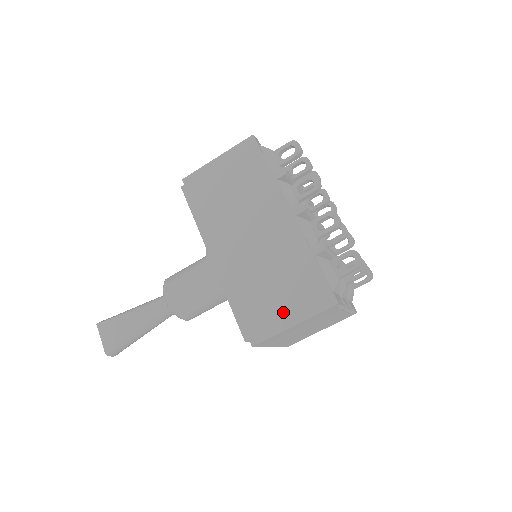
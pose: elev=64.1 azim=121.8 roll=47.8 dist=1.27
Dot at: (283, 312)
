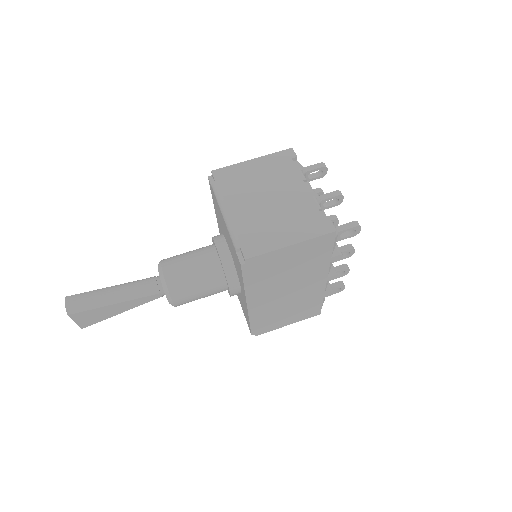
Dot at: occluded
